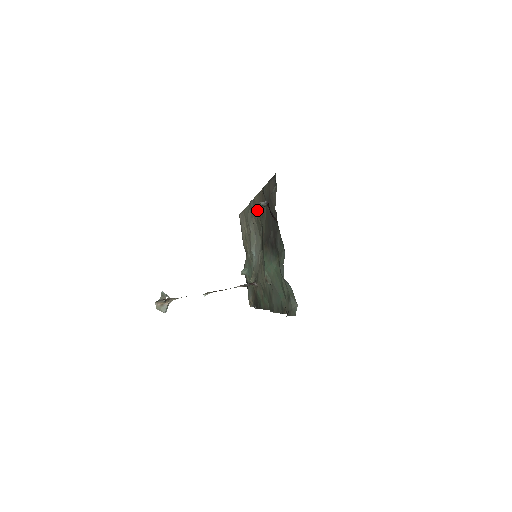
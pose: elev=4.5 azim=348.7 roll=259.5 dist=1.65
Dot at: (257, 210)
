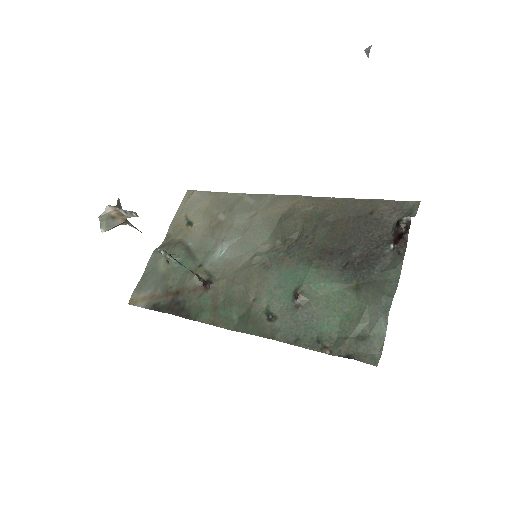
Dot at: (298, 211)
